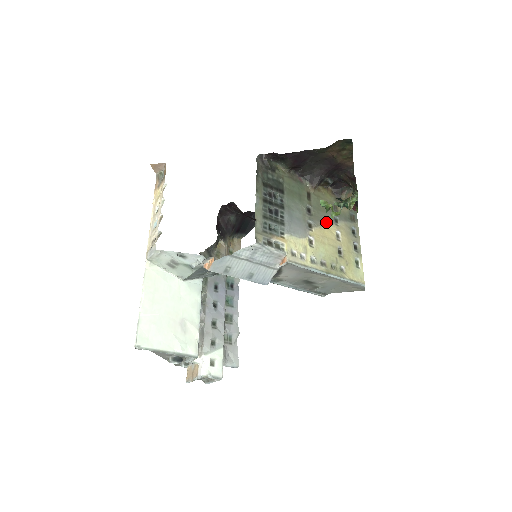
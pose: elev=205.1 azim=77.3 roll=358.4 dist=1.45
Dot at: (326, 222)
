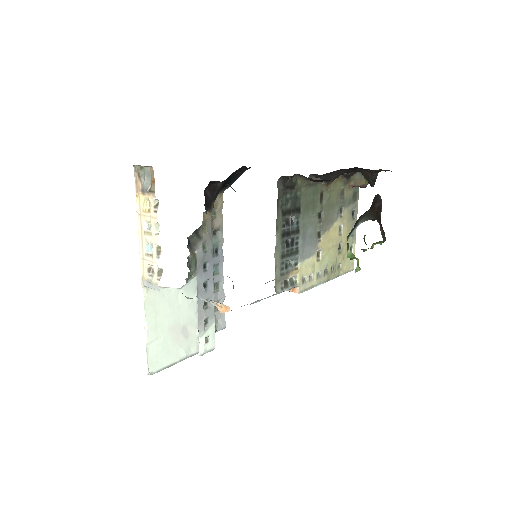
Dot at: (333, 220)
